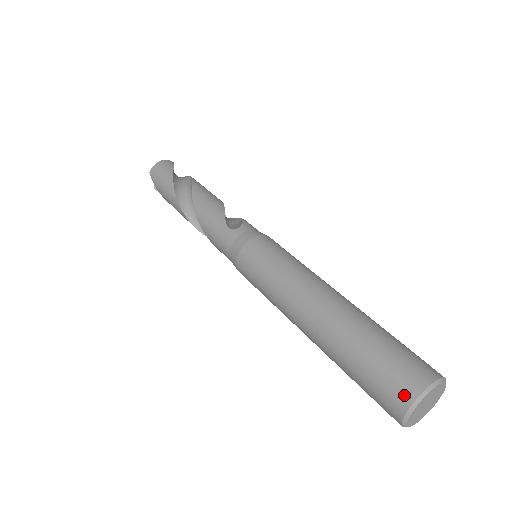
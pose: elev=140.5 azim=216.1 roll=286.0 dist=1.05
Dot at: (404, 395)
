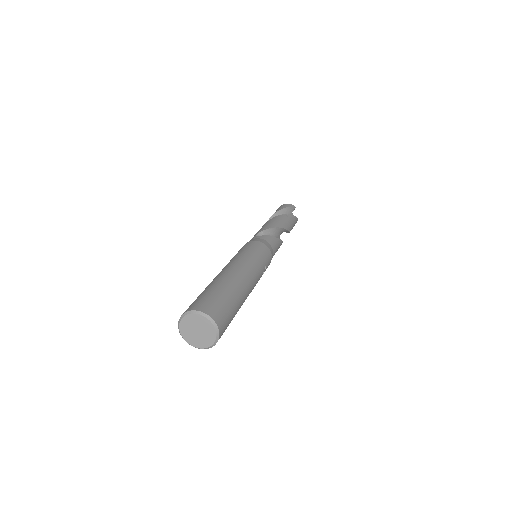
Dot at: (184, 312)
